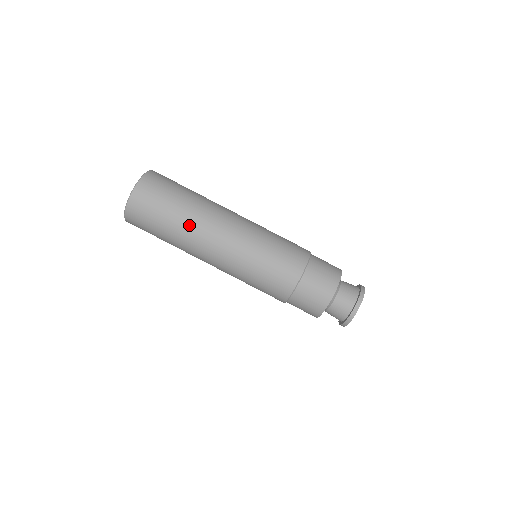
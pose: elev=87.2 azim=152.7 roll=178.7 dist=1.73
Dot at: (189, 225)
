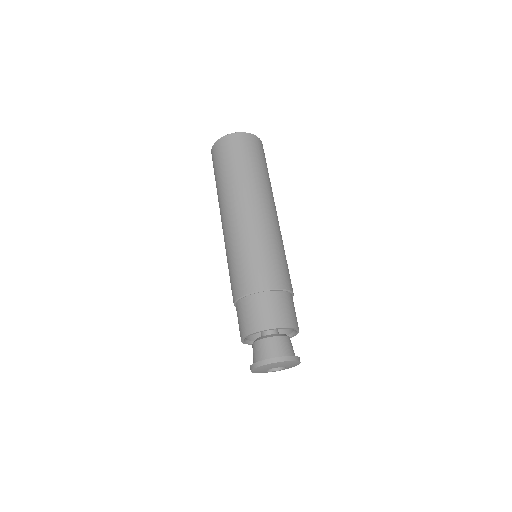
Dot at: (240, 182)
